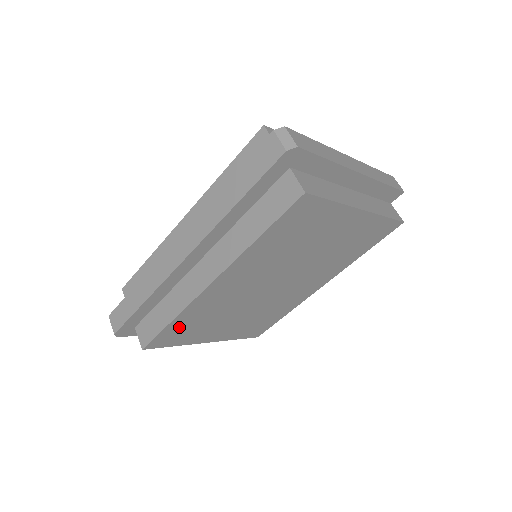
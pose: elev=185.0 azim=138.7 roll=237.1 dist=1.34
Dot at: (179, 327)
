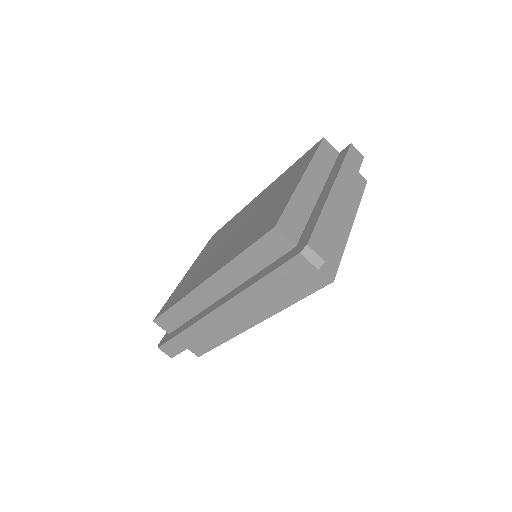
Dot at: occluded
